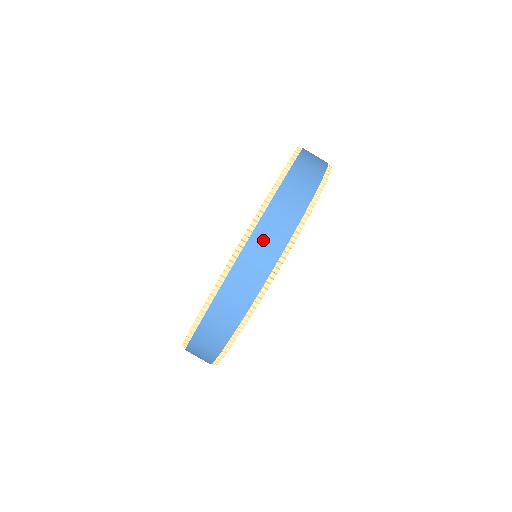
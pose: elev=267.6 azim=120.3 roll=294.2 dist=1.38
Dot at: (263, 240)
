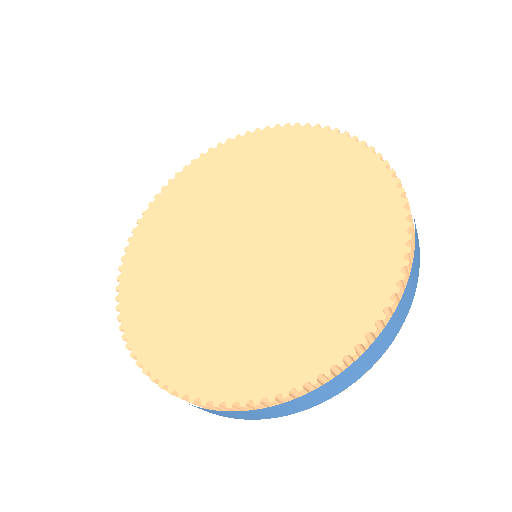
Dot at: occluded
